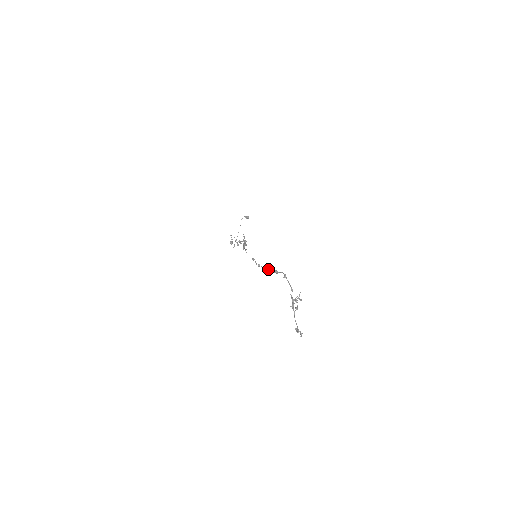
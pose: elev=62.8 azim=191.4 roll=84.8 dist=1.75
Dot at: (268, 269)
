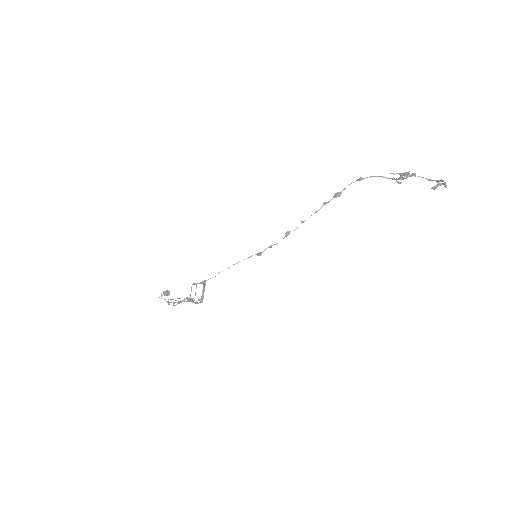
Dot at: (316, 211)
